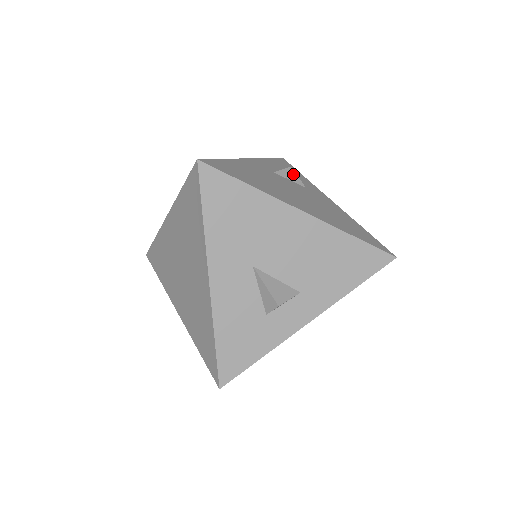
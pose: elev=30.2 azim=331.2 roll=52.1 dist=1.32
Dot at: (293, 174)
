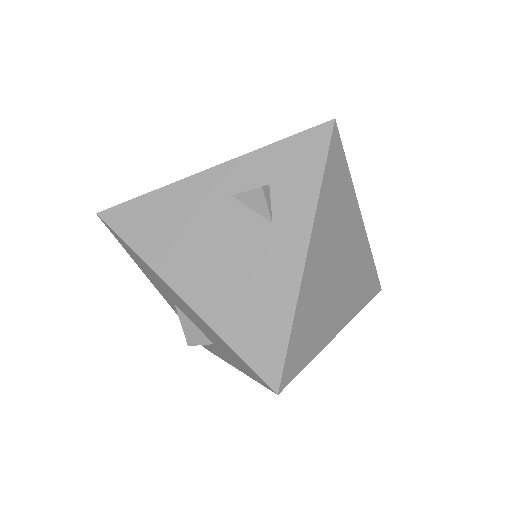
Dot at: (260, 199)
